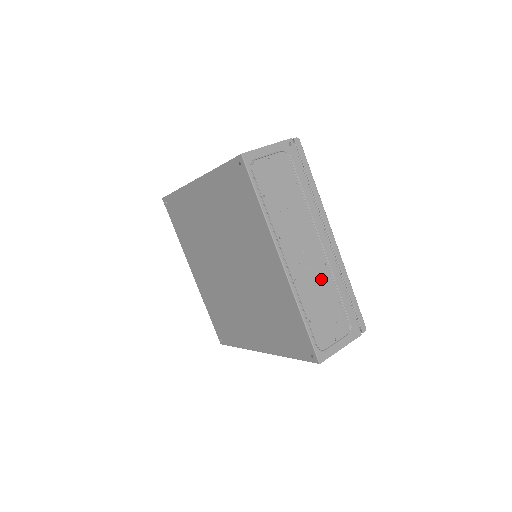
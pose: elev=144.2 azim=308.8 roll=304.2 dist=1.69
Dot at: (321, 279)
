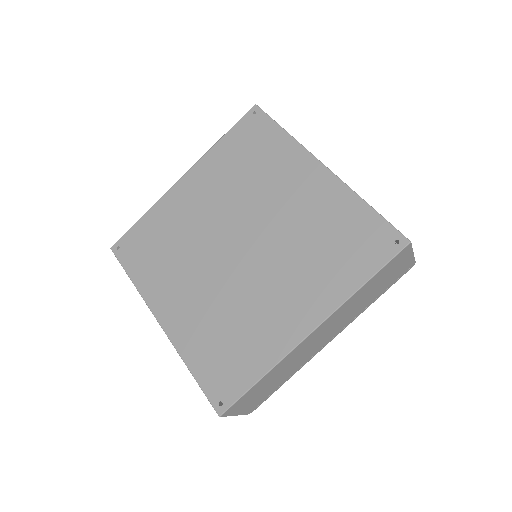
Dot at: occluded
